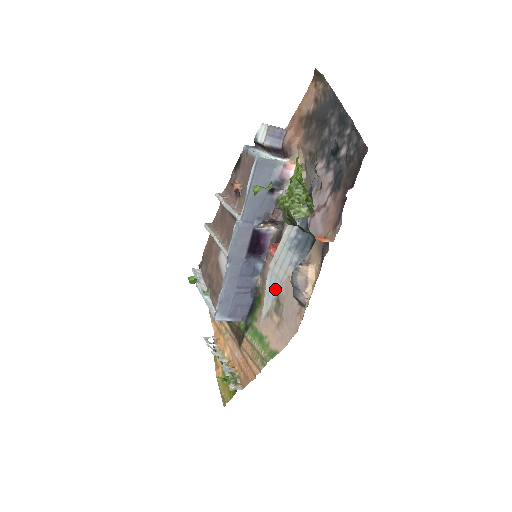
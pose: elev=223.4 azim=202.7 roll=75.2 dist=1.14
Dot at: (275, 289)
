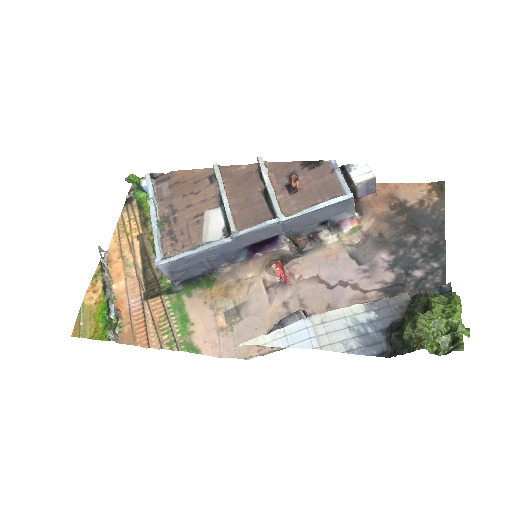
Dot at: (304, 343)
